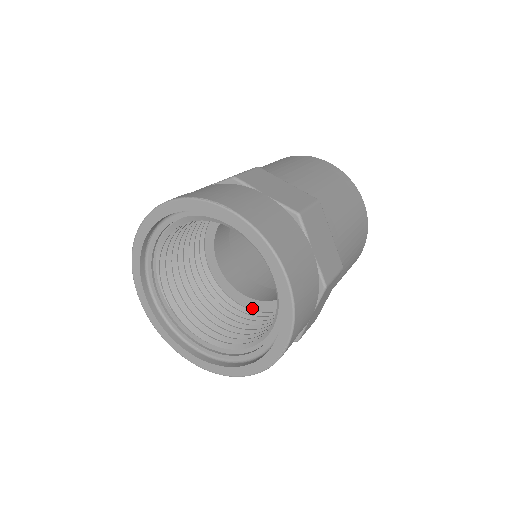
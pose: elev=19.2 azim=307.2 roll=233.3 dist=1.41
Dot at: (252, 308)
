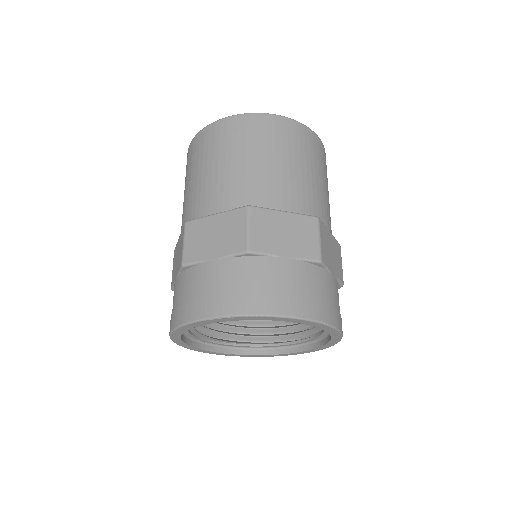
Dot at: occluded
